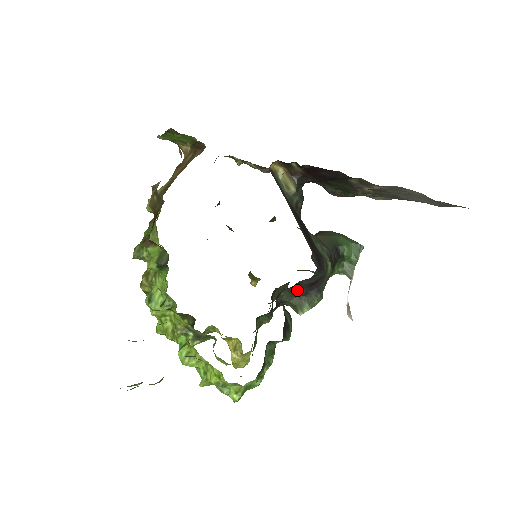
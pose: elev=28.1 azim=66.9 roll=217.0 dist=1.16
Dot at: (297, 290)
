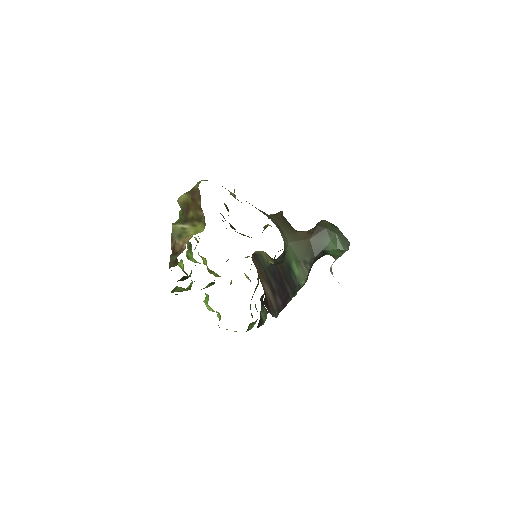
Dot at: occluded
